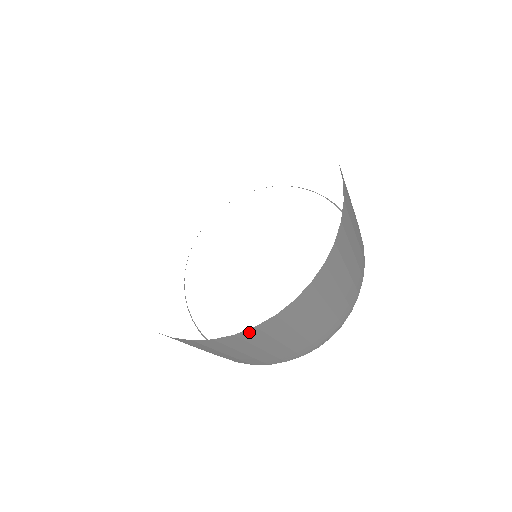
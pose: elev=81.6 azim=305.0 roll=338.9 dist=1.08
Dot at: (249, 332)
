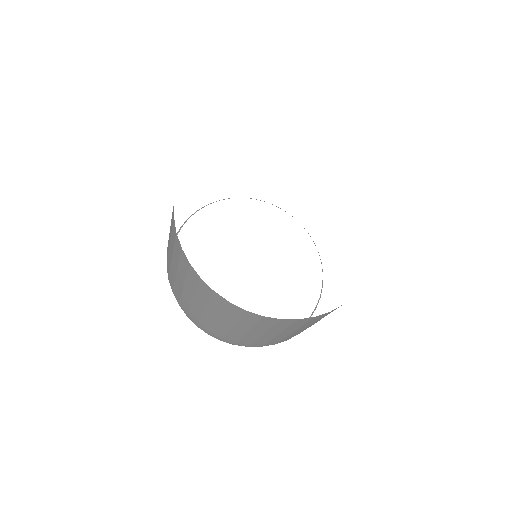
Dot at: (237, 308)
